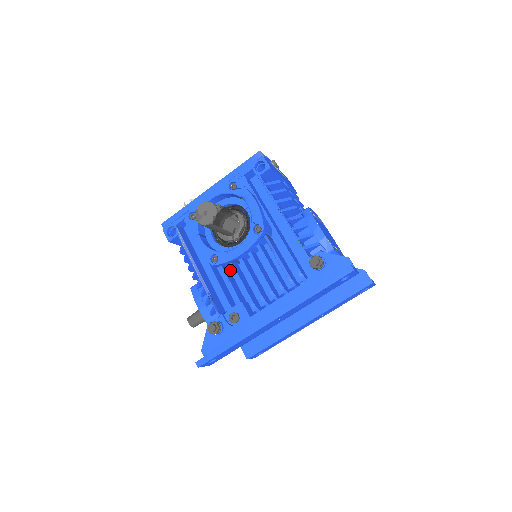
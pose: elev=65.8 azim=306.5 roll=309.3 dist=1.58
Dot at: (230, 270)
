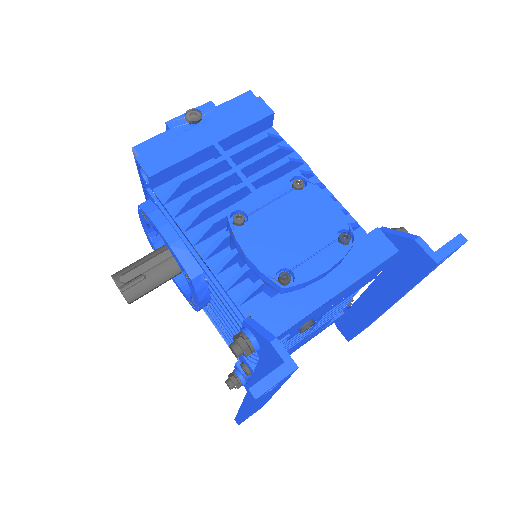
Dot at: occluded
